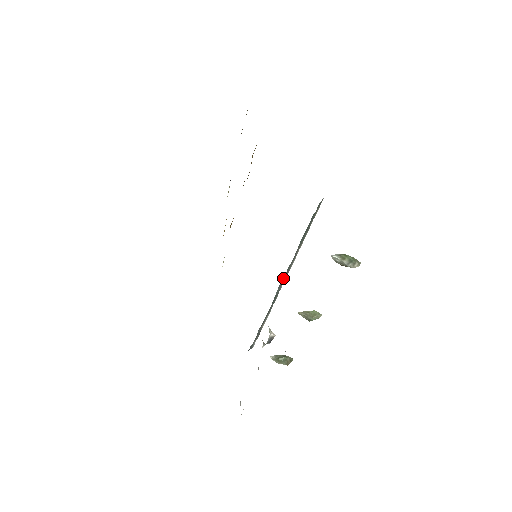
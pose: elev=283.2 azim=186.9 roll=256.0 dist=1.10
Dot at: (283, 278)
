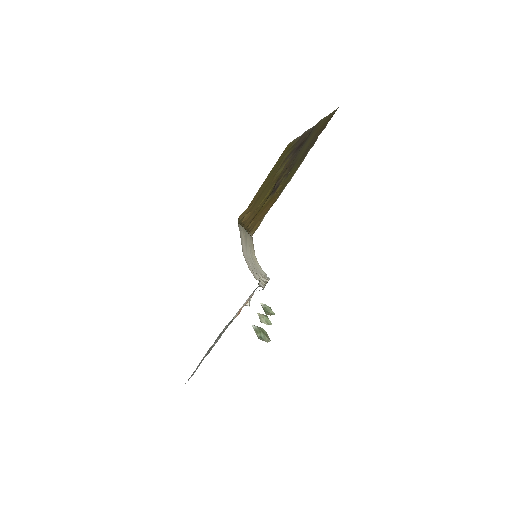
Dot at: occluded
